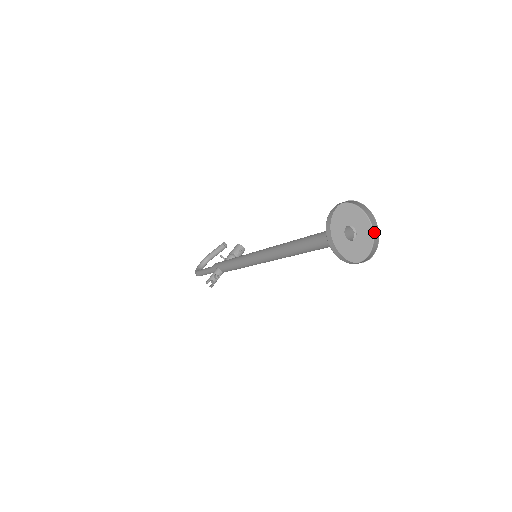
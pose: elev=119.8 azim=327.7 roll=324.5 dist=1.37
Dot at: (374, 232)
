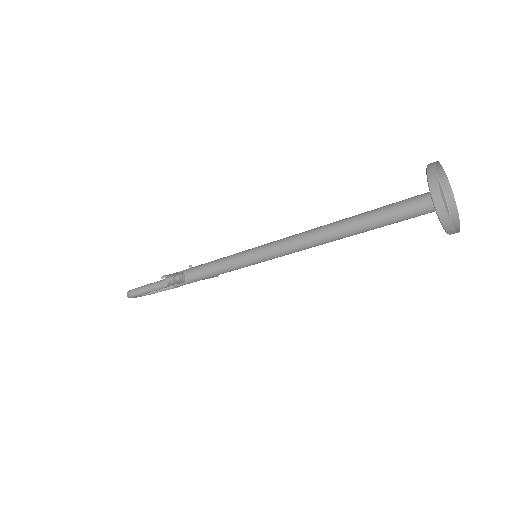
Dot at: (452, 223)
